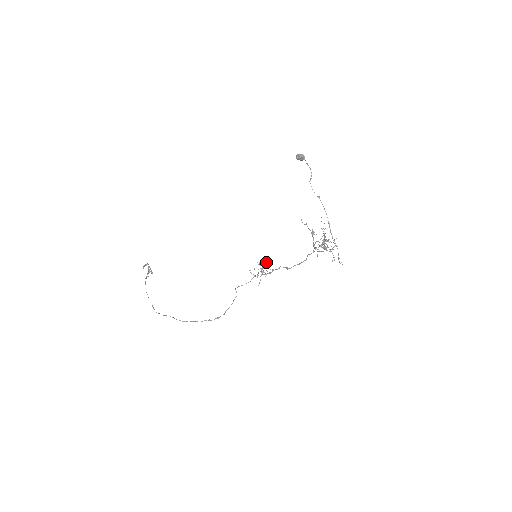
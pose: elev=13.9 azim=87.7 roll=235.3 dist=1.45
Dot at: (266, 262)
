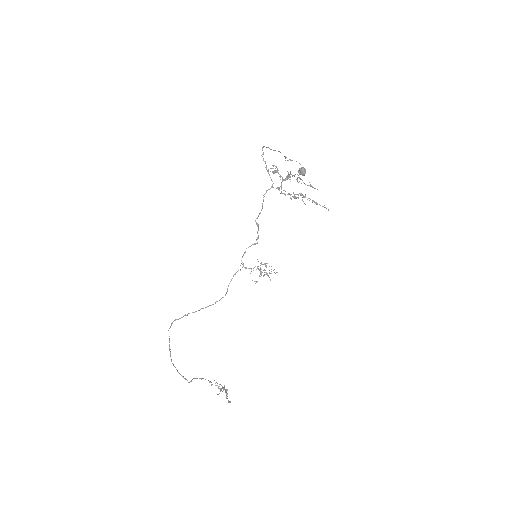
Dot at: (271, 266)
